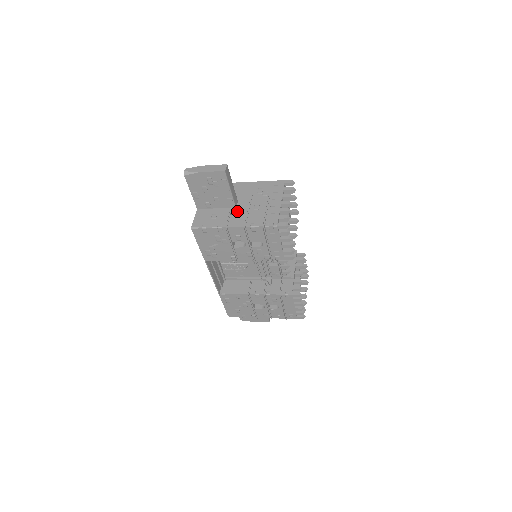
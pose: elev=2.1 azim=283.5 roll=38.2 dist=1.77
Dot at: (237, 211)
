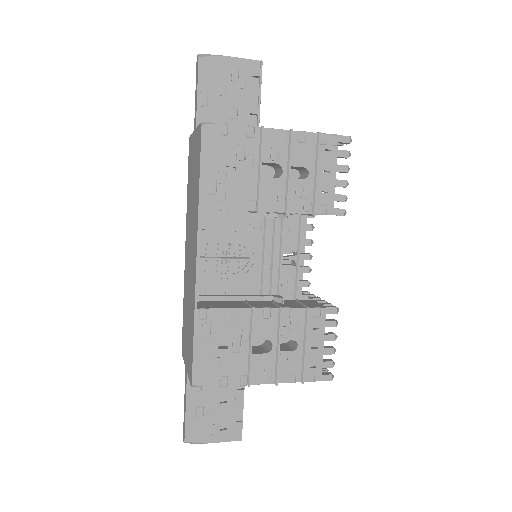
Dot at: occluded
